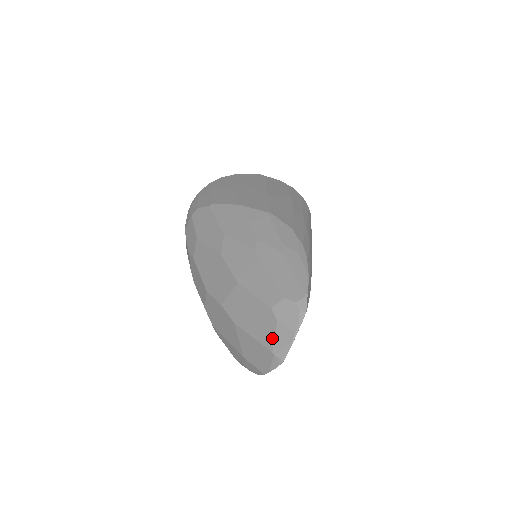
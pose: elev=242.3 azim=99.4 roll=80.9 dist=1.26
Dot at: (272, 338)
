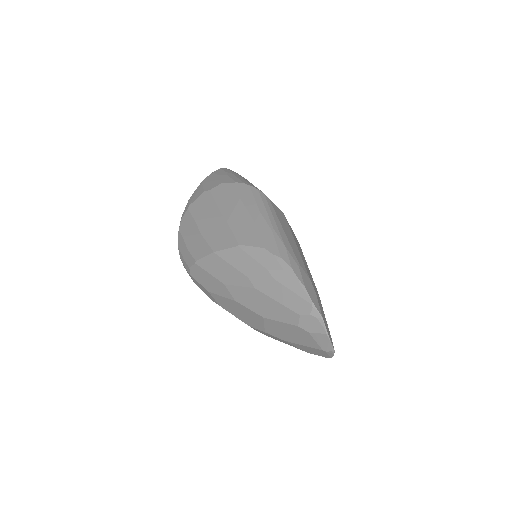
Dot at: (315, 343)
